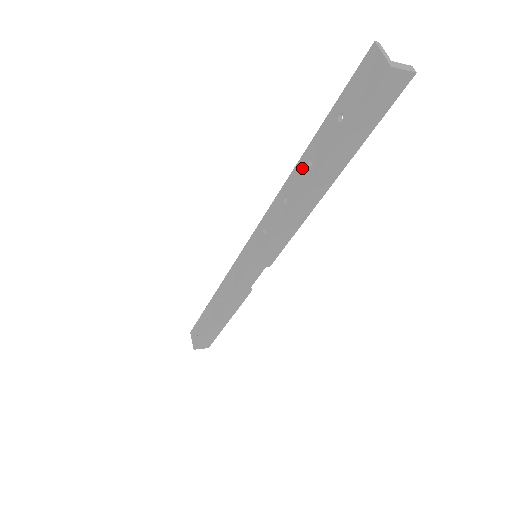
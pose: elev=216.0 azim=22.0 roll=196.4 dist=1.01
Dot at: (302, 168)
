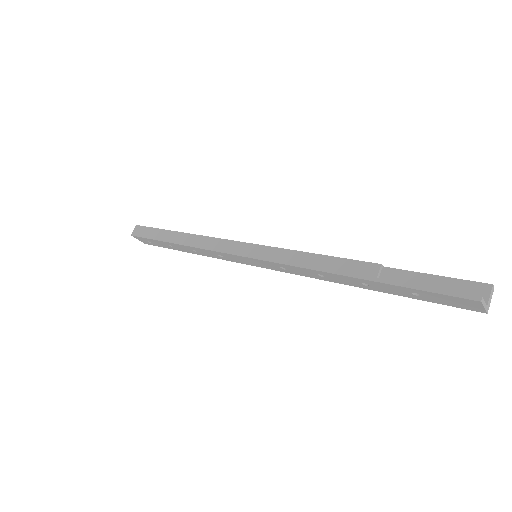
Dot at: (352, 281)
